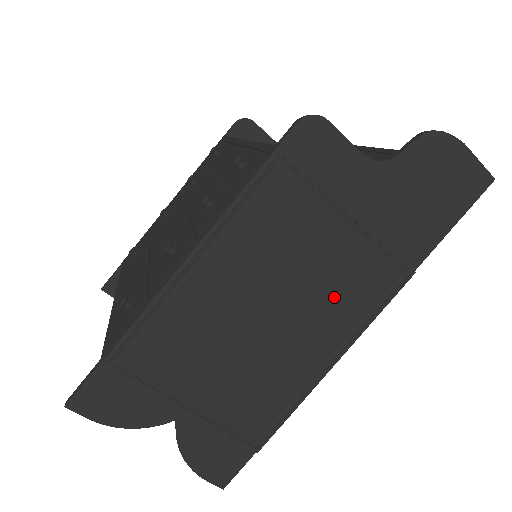
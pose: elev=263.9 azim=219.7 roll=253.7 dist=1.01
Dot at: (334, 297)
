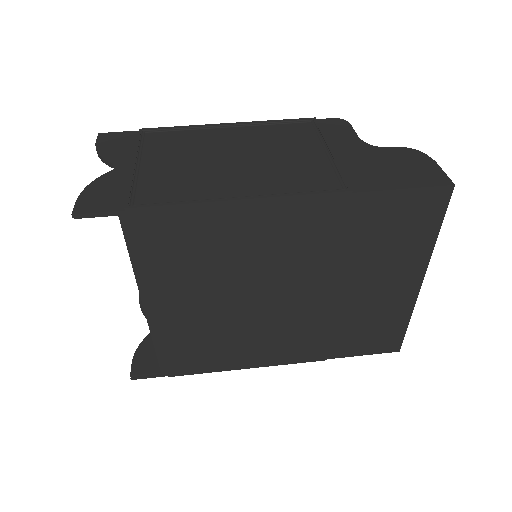
Dot at: (282, 174)
